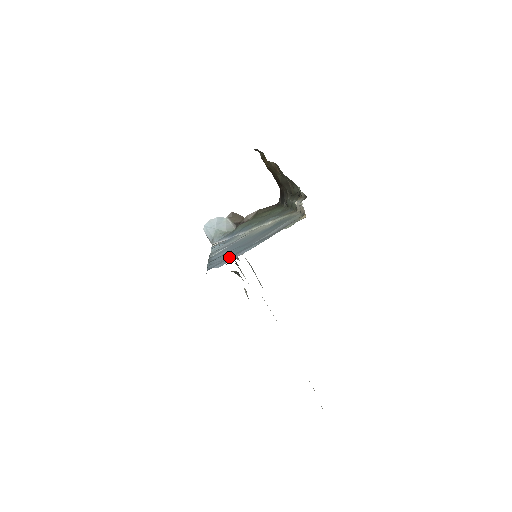
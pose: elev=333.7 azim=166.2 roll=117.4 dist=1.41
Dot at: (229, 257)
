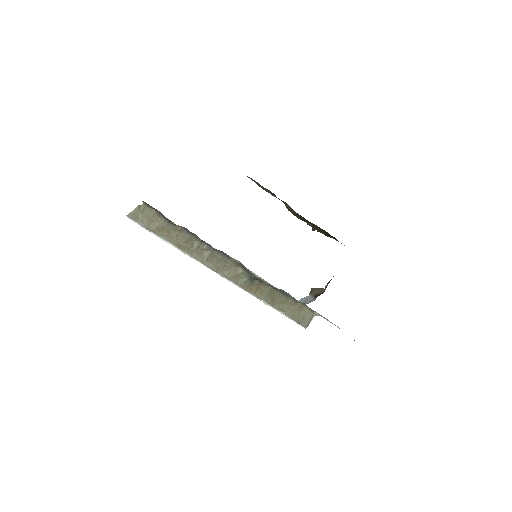
Dot at: occluded
